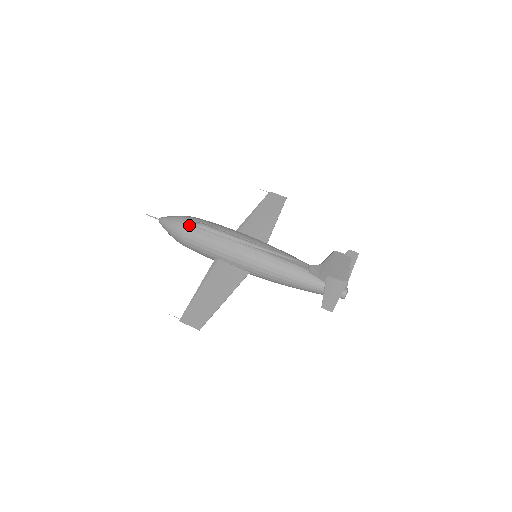
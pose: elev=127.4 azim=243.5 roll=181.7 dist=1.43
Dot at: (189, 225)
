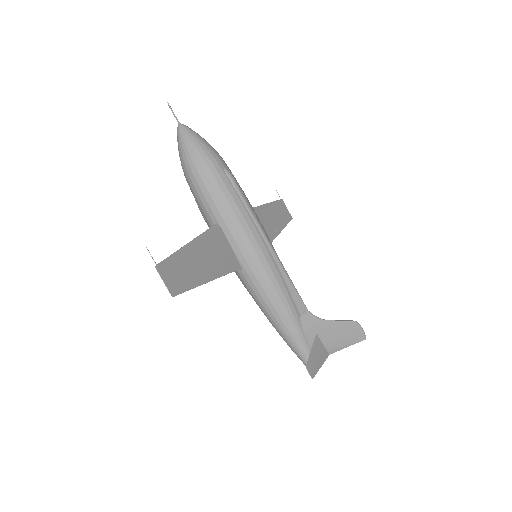
Dot at: (219, 164)
